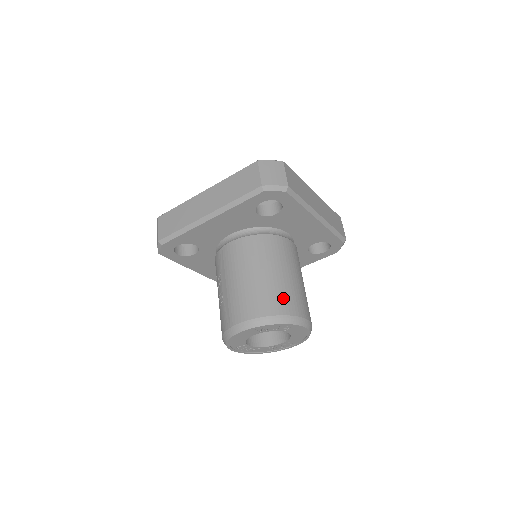
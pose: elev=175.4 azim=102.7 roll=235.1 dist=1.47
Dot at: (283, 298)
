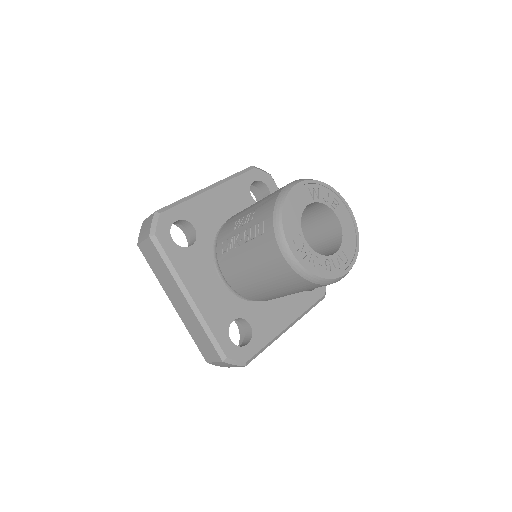
Dot at: occluded
